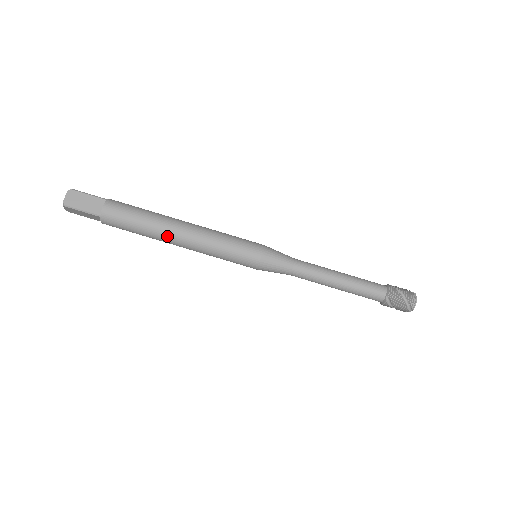
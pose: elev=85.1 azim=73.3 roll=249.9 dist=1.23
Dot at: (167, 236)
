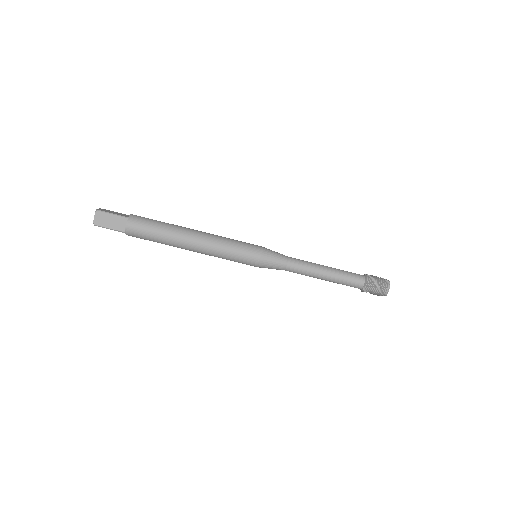
Dot at: (181, 246)
